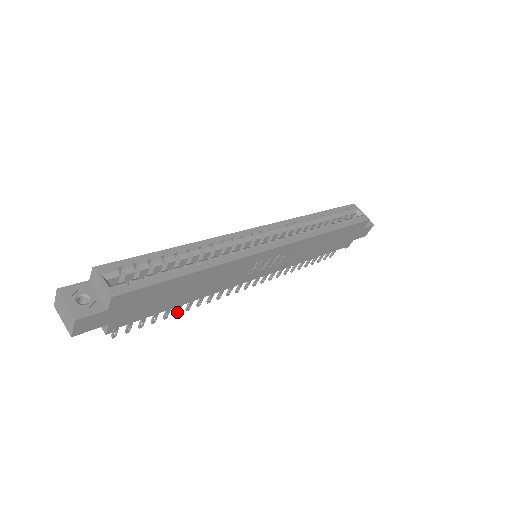
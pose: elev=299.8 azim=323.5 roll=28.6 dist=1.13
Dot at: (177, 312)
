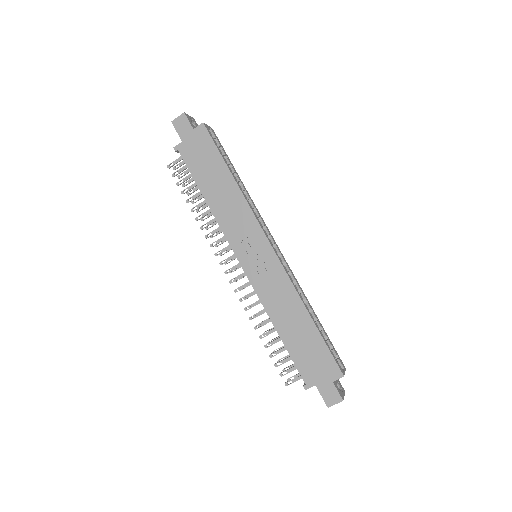
Dot at: (193, 210)
